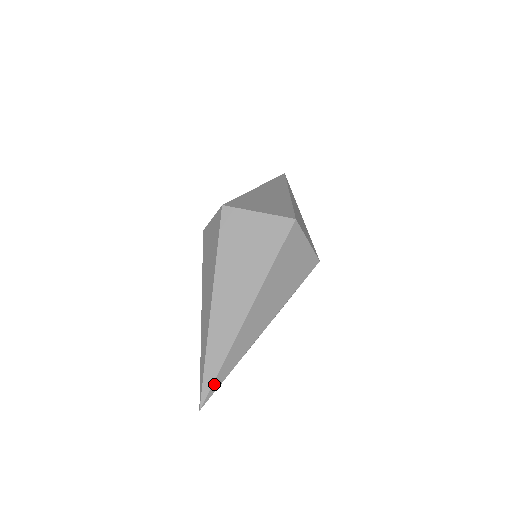
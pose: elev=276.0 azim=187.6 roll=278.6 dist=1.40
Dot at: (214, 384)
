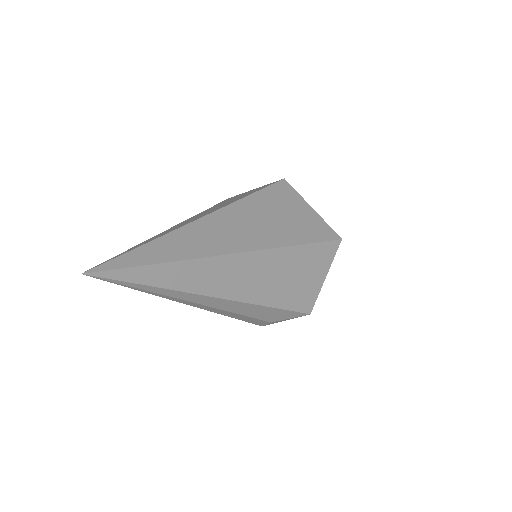
Dot at: (130, 270)
